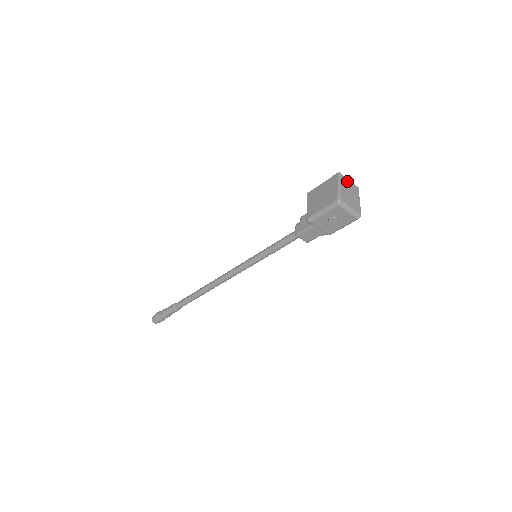
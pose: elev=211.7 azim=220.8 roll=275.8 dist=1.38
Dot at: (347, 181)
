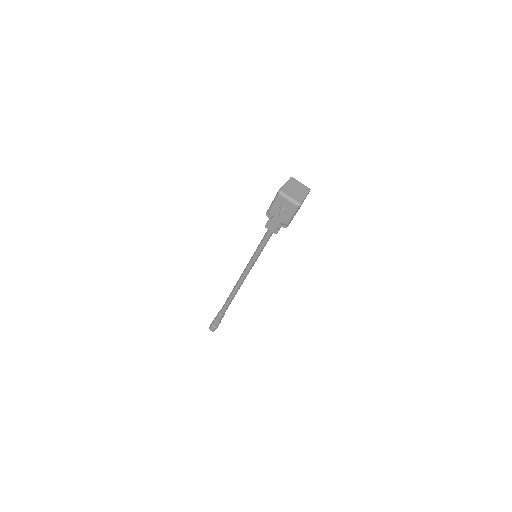
Dot at: (298, 183)
